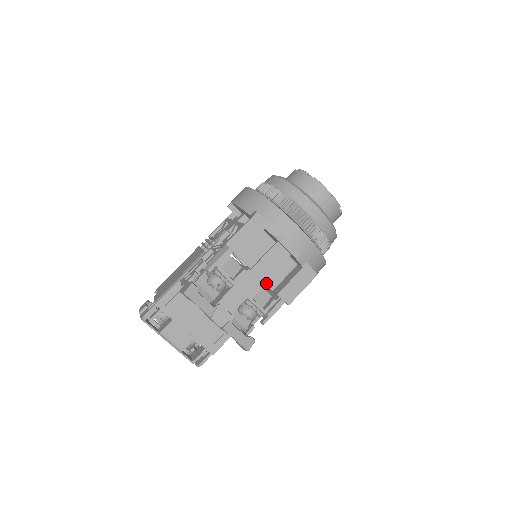
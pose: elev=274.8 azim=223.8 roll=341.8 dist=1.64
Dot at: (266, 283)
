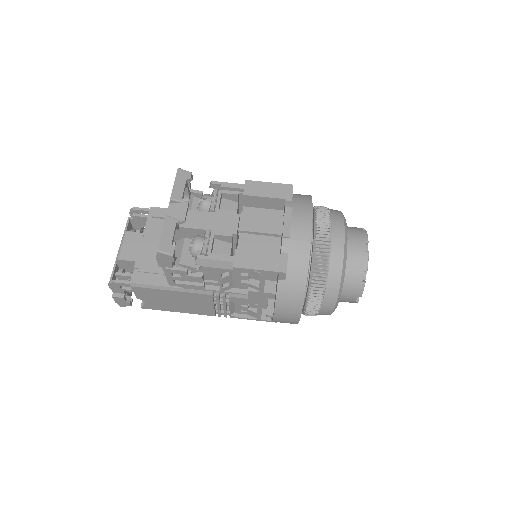
Dot at: (238, 248)
